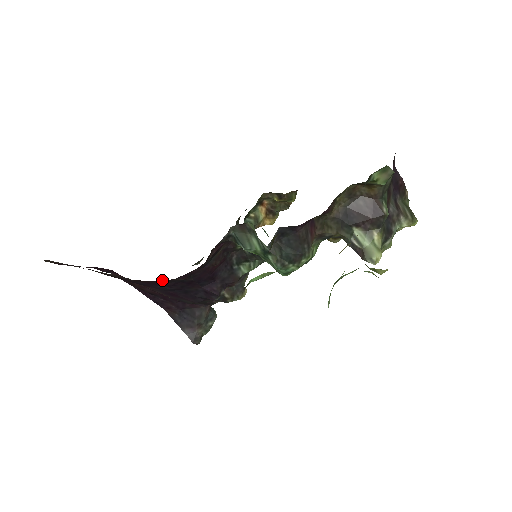
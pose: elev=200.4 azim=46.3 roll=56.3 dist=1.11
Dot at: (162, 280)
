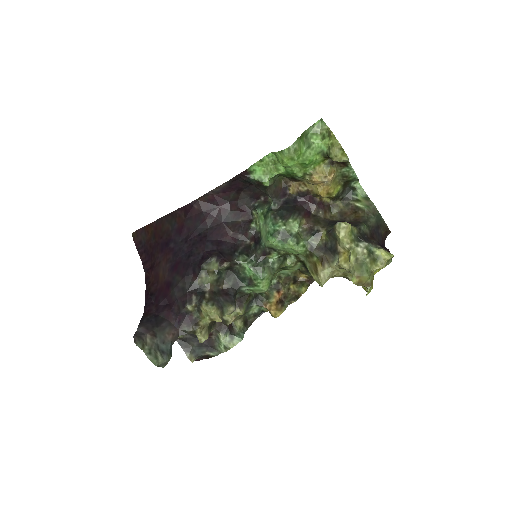
Dot at: (193, 216)
